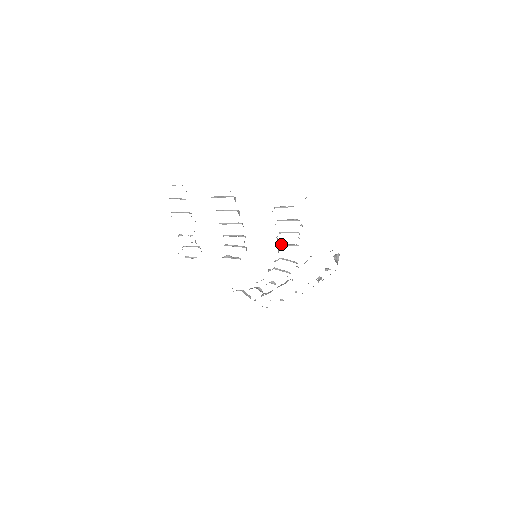
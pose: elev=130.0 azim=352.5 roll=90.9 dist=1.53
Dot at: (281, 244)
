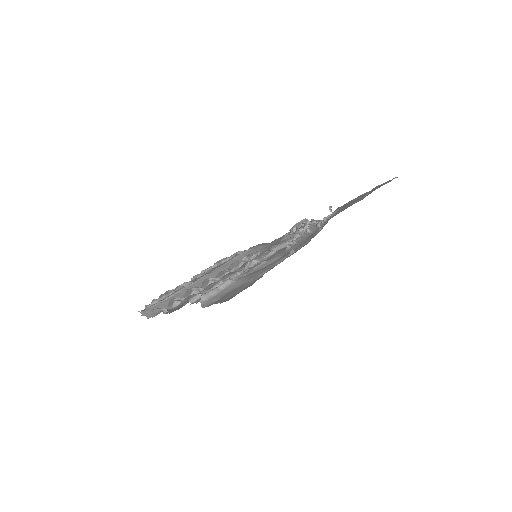
Dot at: occluded
